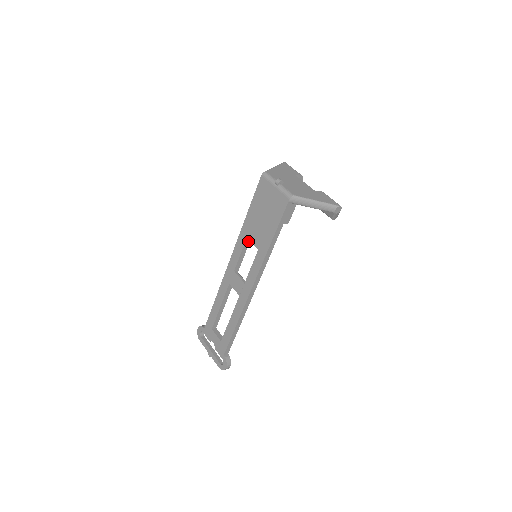
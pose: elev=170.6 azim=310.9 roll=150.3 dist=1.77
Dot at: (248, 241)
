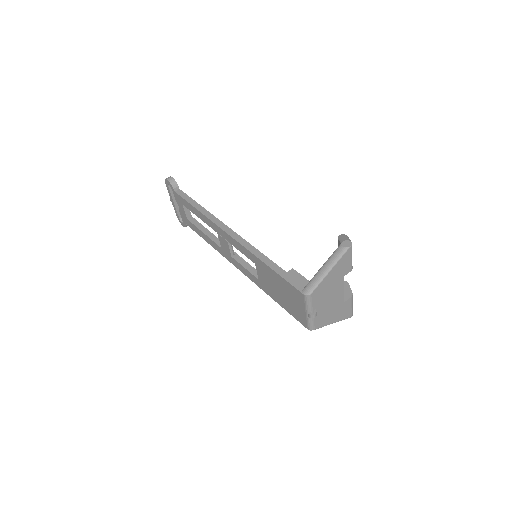
Dot at: occluded
